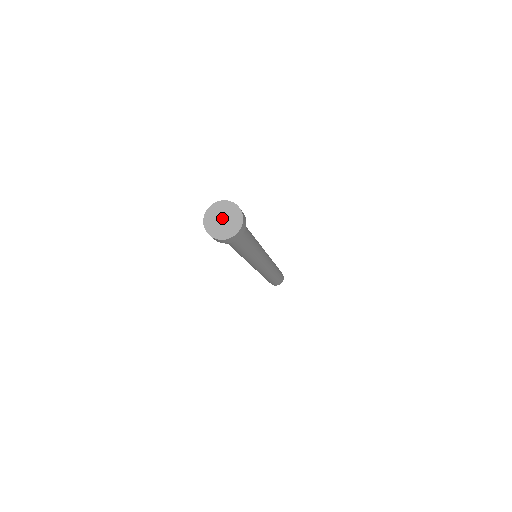
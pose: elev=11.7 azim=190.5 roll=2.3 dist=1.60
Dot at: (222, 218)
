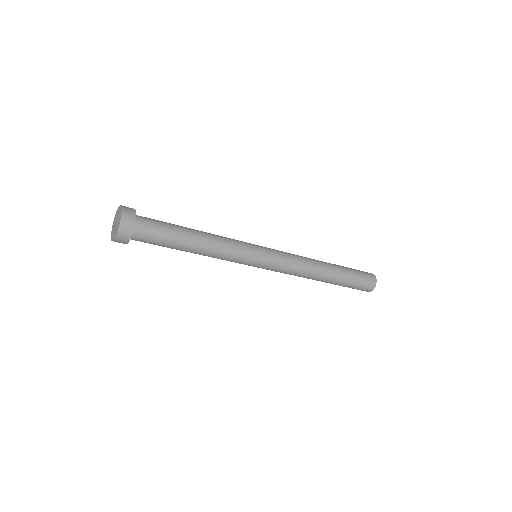
Dot at: (116, 221)
